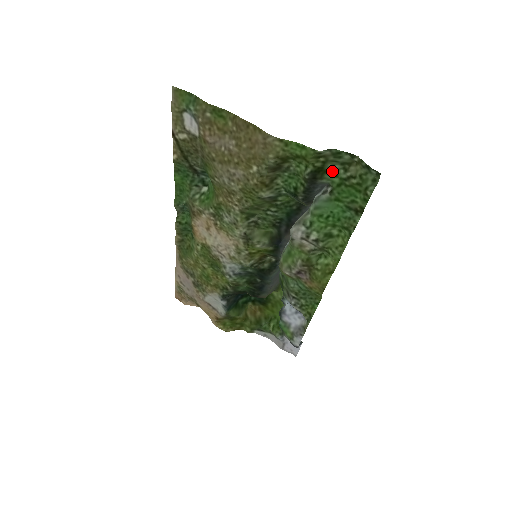
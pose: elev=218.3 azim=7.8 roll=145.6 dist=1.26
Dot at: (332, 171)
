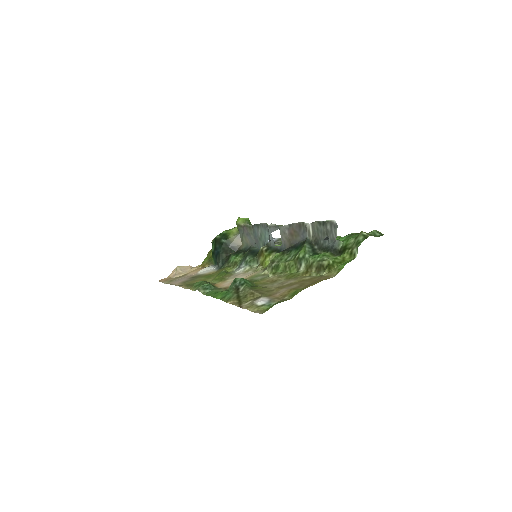
Dot at: (348, 243)
